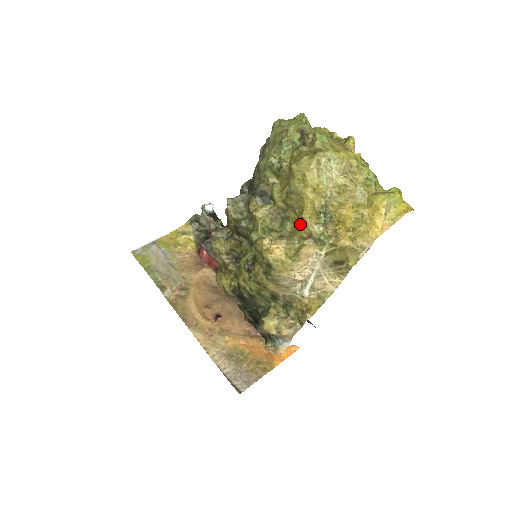
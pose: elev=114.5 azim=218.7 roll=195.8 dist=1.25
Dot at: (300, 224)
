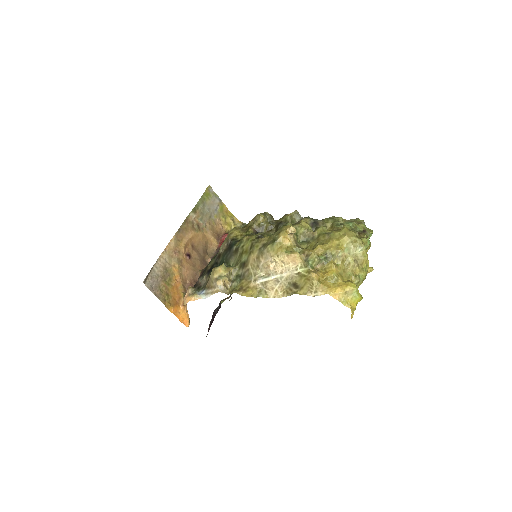
Dot at: occluded
